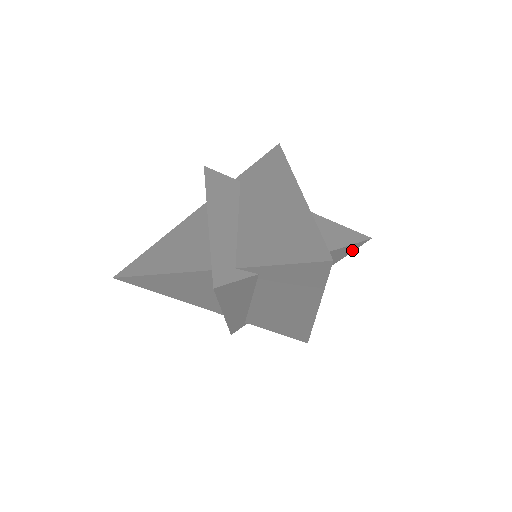
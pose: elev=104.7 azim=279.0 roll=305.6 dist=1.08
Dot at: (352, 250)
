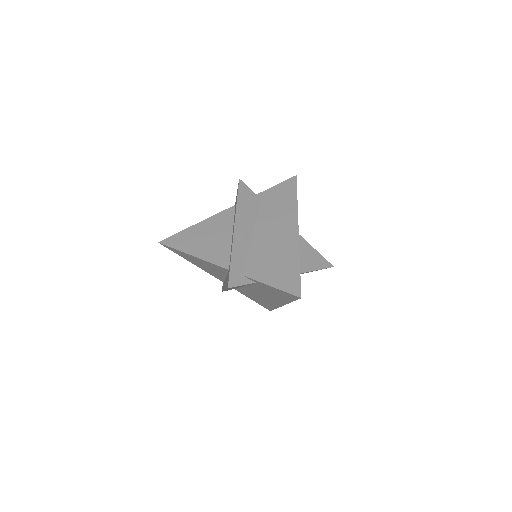
Dot at: occluded
